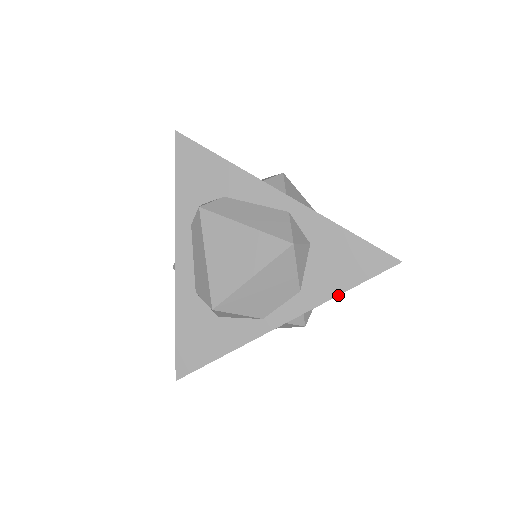
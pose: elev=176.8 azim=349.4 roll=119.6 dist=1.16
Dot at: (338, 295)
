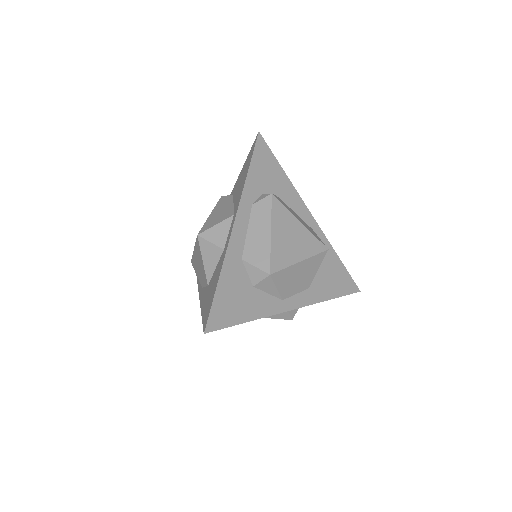
Dot at: occluded
